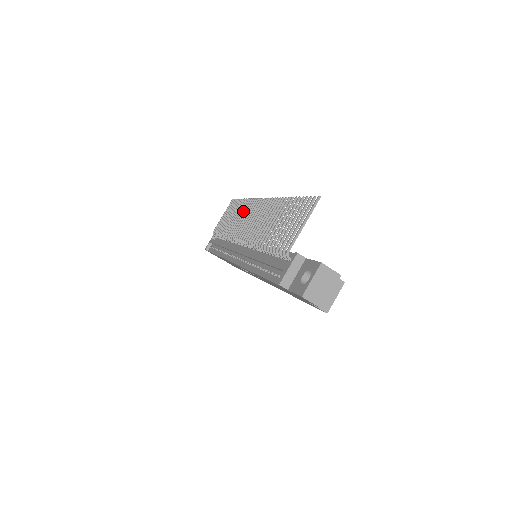
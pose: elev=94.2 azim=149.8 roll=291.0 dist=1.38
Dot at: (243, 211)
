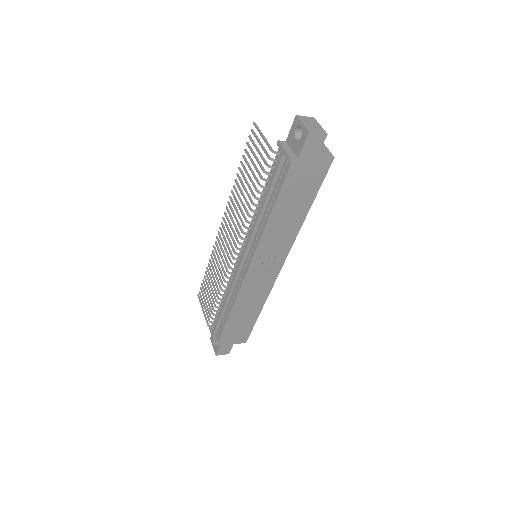
Dot at: occluded
